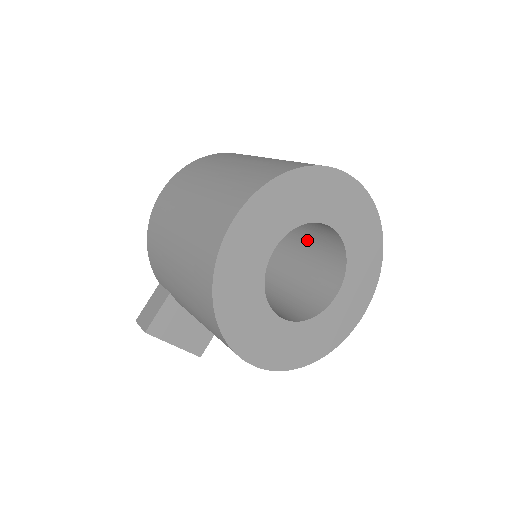
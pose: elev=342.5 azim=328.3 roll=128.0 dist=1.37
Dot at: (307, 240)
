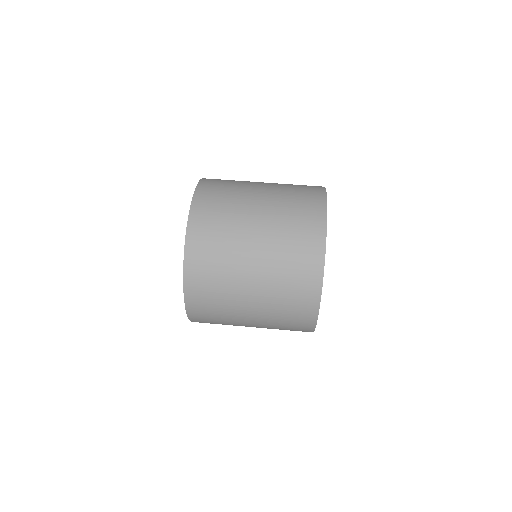
Dot at: occluded
